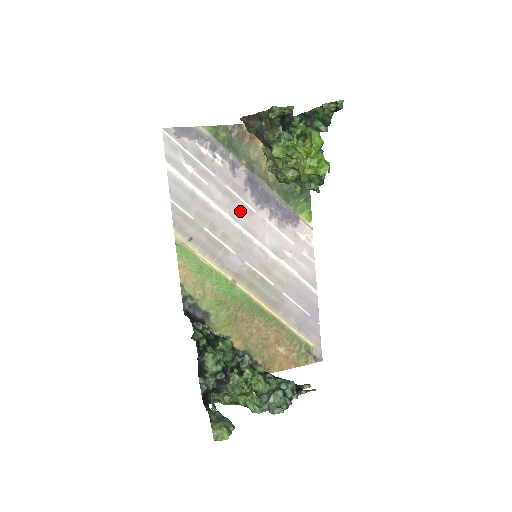
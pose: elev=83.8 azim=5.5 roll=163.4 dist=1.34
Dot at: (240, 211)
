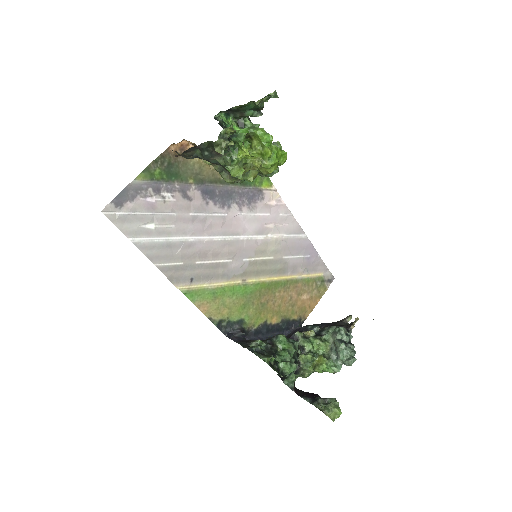
Dot at: (214, 225)
